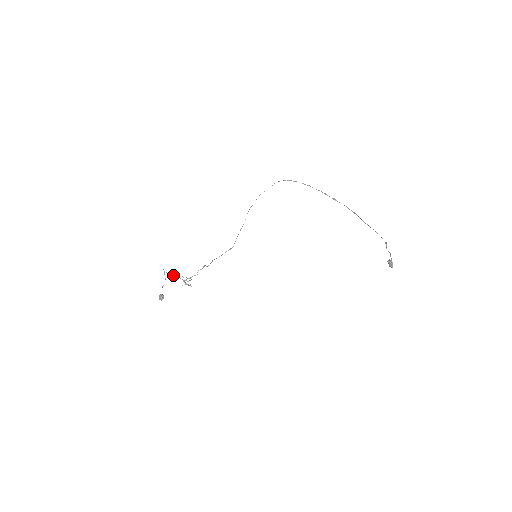
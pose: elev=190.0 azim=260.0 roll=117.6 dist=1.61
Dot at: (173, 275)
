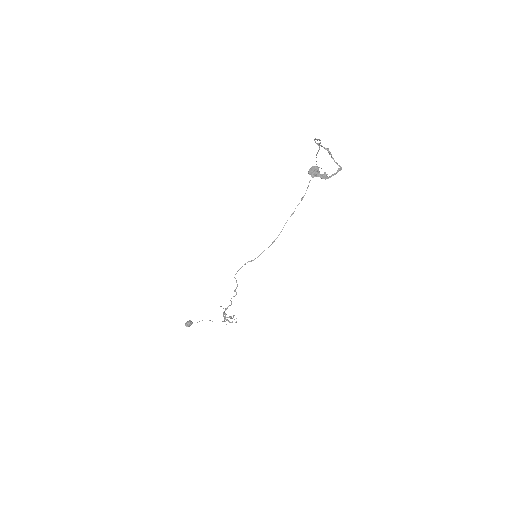
Dot at: occluded
